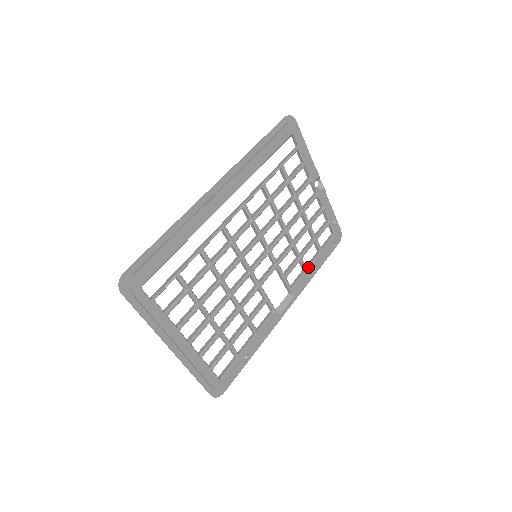
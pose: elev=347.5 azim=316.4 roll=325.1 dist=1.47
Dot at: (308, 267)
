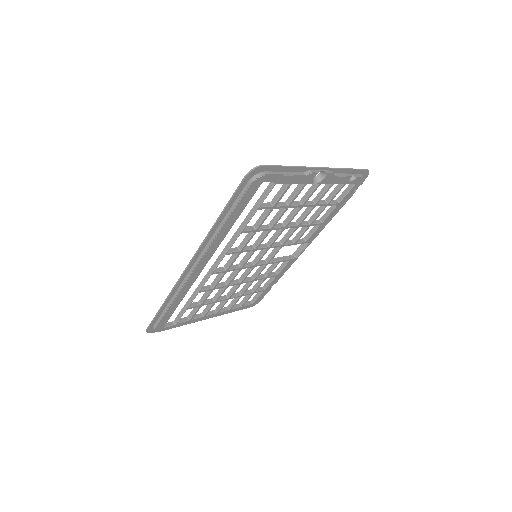
Dot at: (322, 221)
